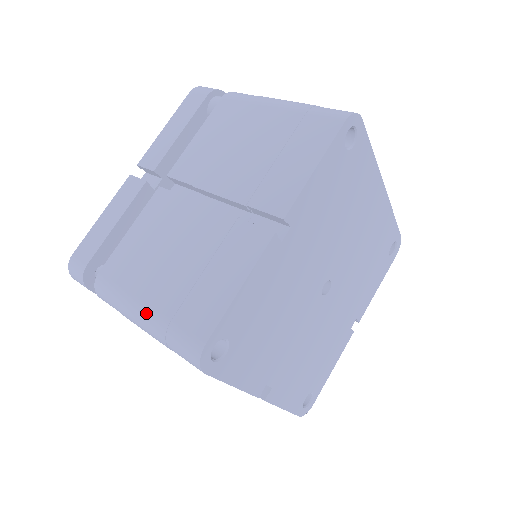
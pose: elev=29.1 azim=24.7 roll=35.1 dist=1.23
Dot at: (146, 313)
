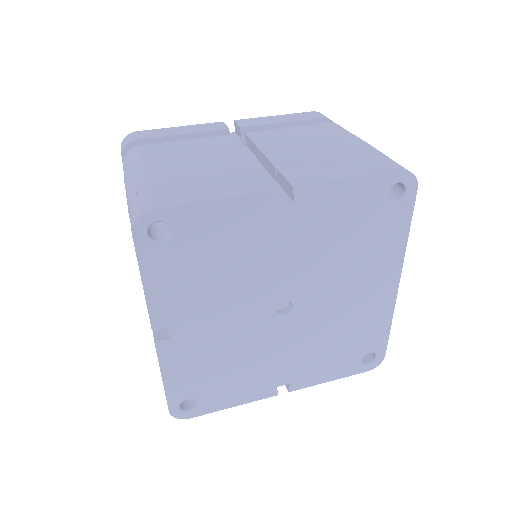
Dot at: (139, 176)
